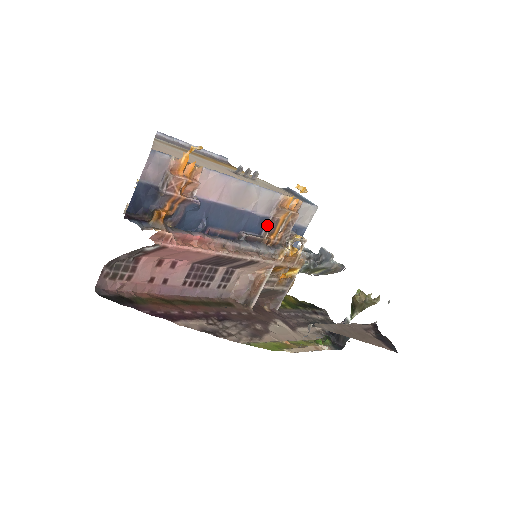
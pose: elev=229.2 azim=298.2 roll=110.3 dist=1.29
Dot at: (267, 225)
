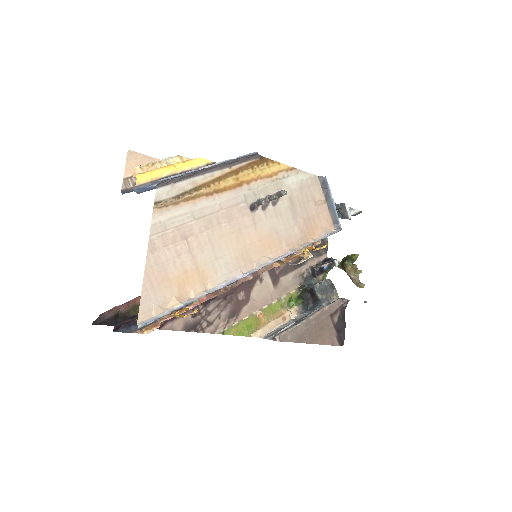
Dot at: occluded
